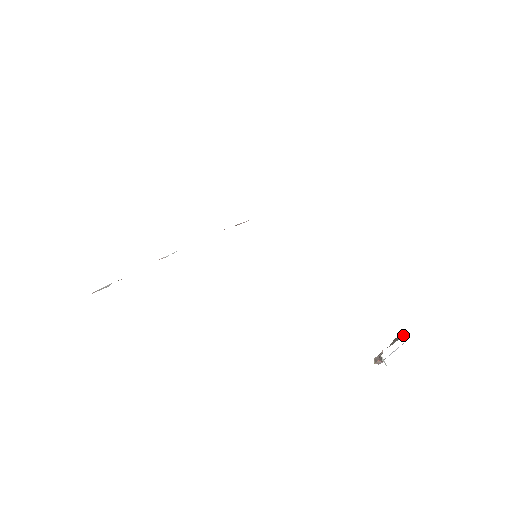
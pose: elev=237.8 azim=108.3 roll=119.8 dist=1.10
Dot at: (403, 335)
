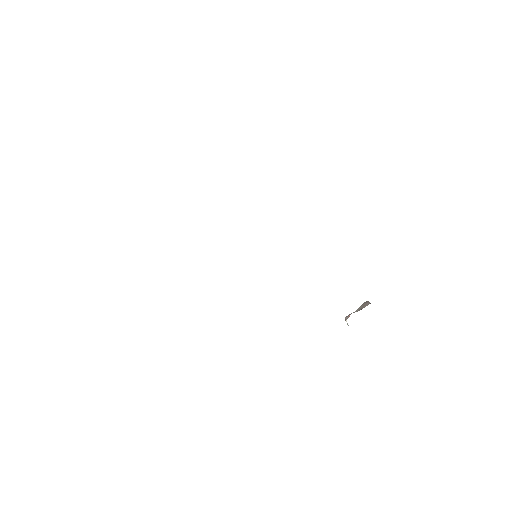
Dot at: (368, 304)
